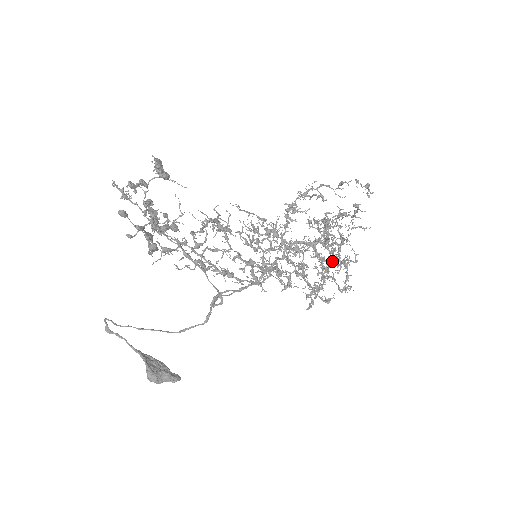
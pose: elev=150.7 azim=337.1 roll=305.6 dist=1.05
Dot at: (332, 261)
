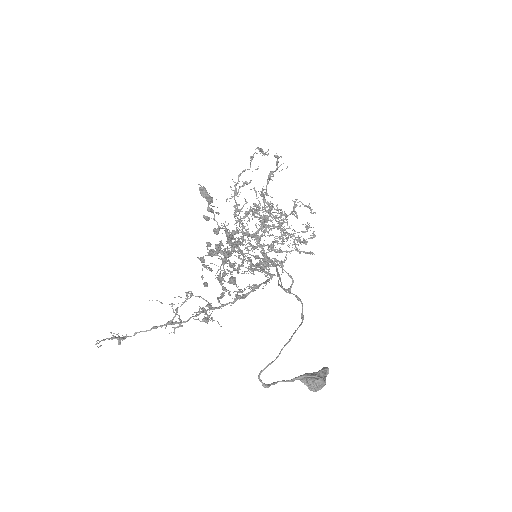
Dot at: occluded
